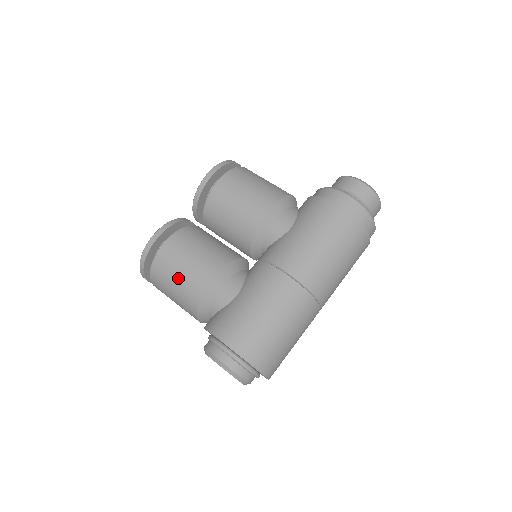
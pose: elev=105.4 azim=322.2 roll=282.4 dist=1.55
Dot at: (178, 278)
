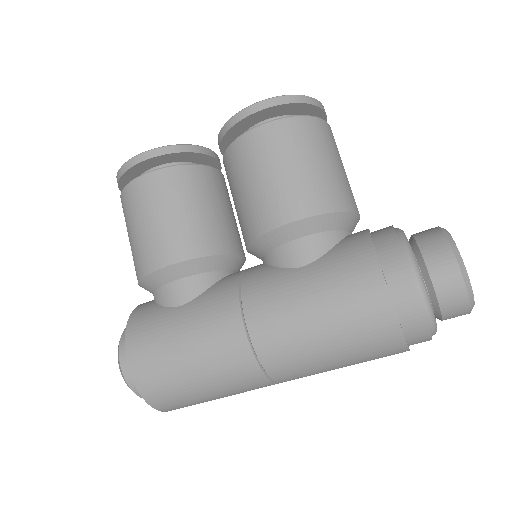
Dot at: (135, 232)
